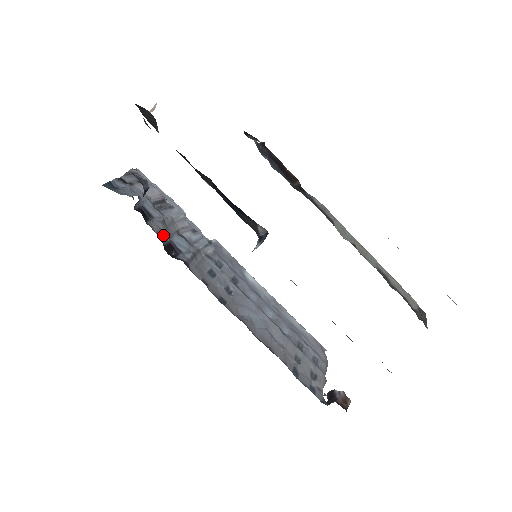
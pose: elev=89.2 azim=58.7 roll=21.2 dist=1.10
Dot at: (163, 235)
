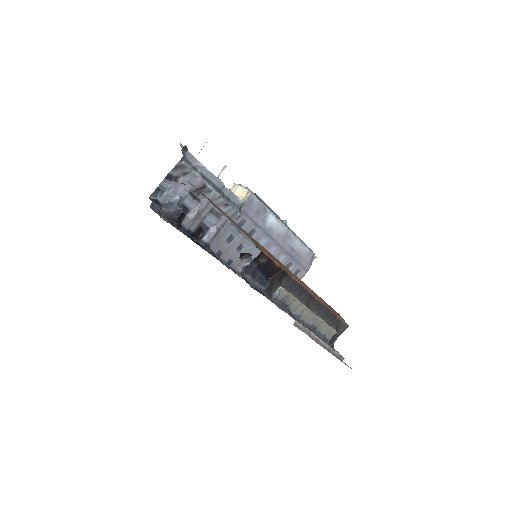
Dot at: (194, 226)
